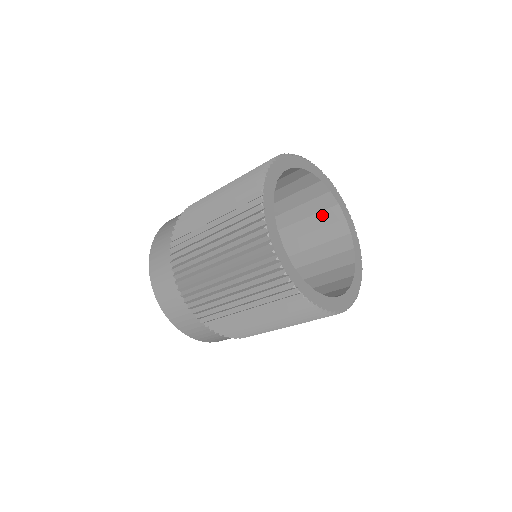
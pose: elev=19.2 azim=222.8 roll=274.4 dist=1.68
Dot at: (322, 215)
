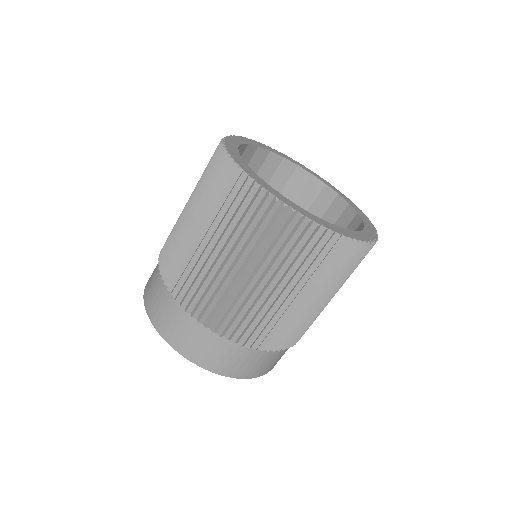
Dot at: (315, 205)
